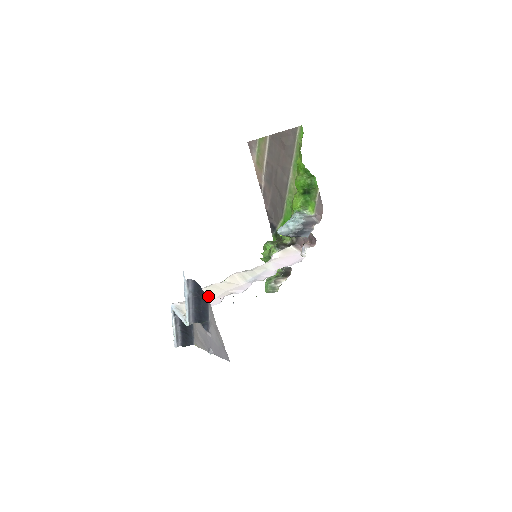
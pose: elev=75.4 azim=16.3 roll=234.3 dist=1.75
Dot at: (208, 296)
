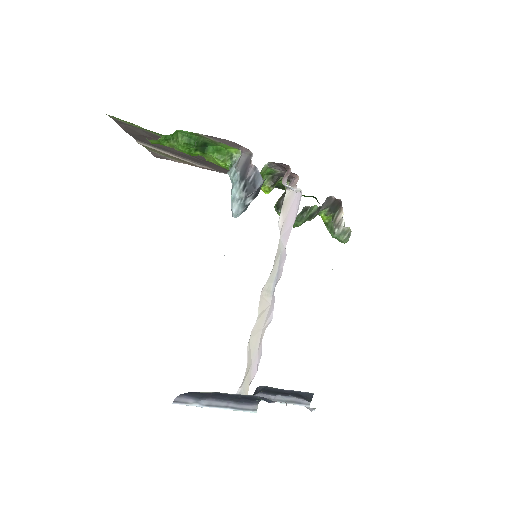
Dot at: (252, 355)
